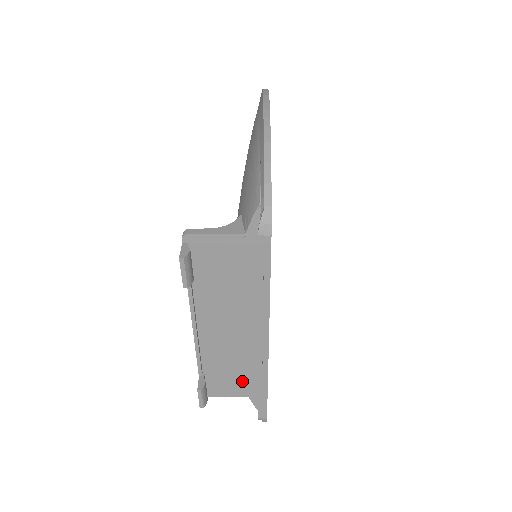
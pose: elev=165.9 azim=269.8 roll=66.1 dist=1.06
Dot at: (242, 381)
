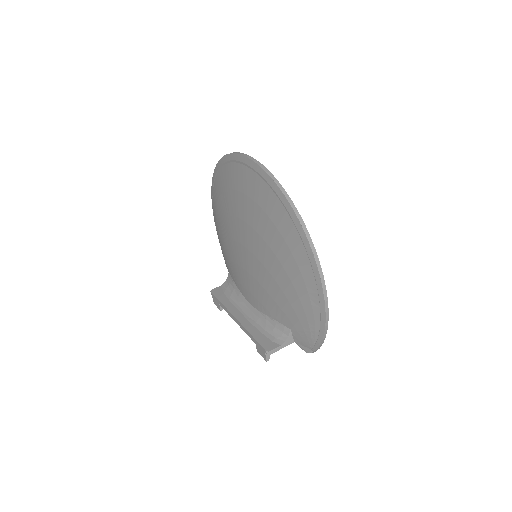
Dot at: occluded
